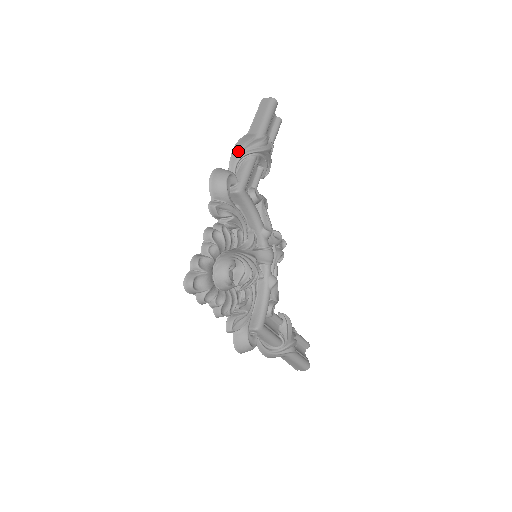
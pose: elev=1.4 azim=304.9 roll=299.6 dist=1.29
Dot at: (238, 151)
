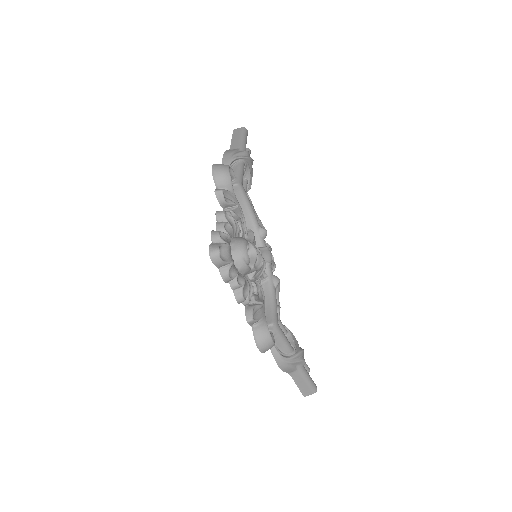
Dot at: (228, 156)
